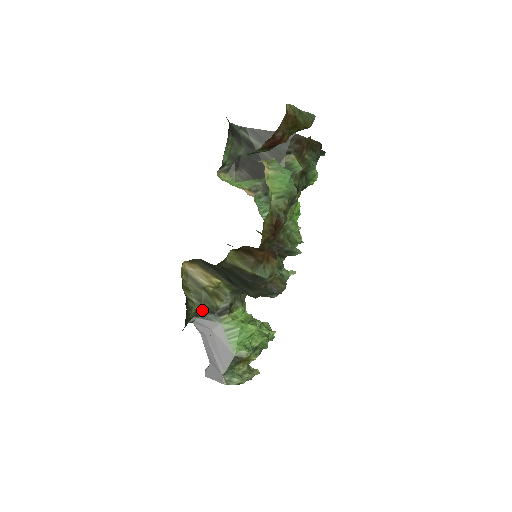
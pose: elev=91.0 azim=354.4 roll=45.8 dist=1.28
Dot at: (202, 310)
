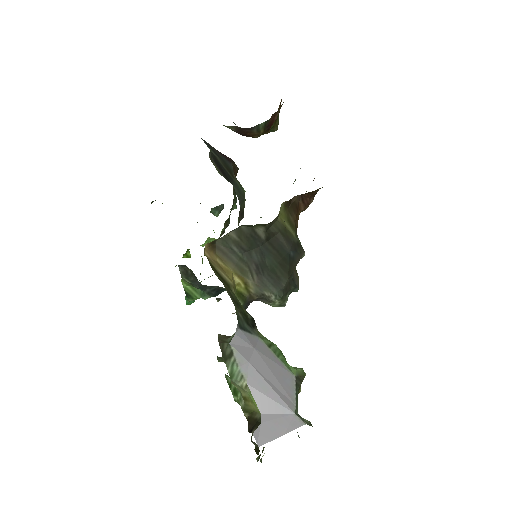
Dot at: (239, 316)
